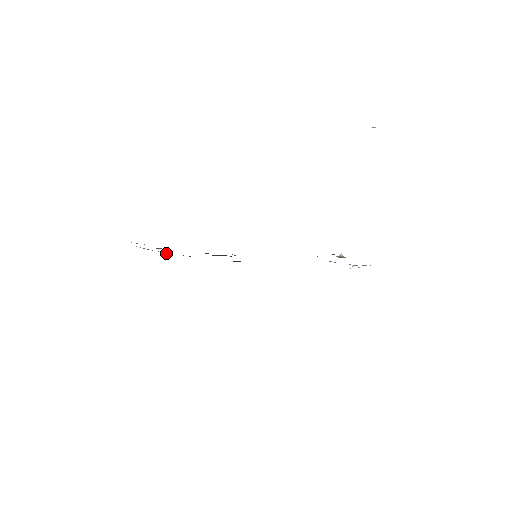
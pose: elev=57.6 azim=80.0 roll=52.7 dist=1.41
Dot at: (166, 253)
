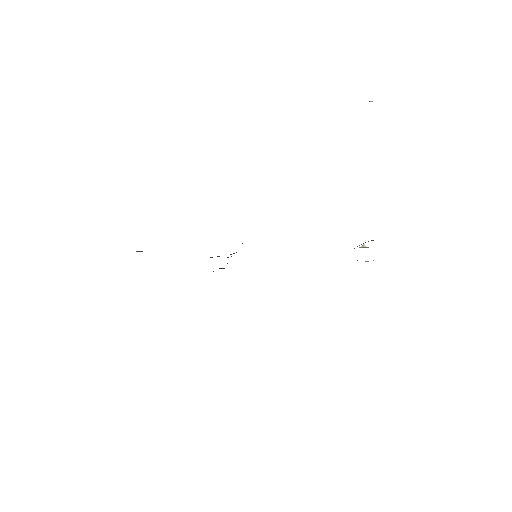
Dot at: occluded
